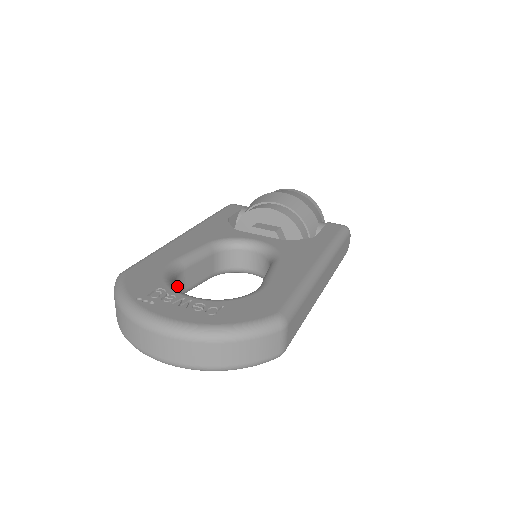
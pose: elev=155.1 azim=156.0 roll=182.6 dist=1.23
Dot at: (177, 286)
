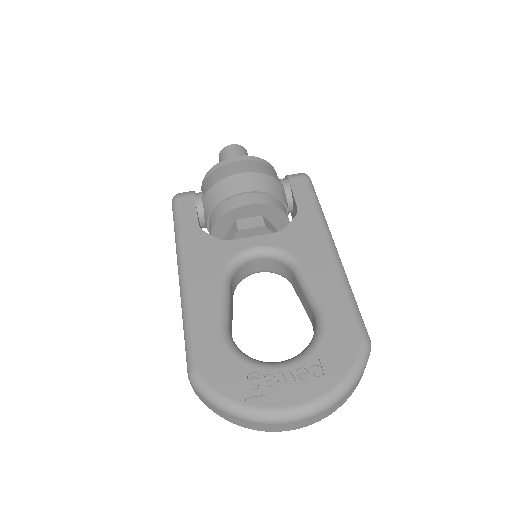
Dot at: occluded
